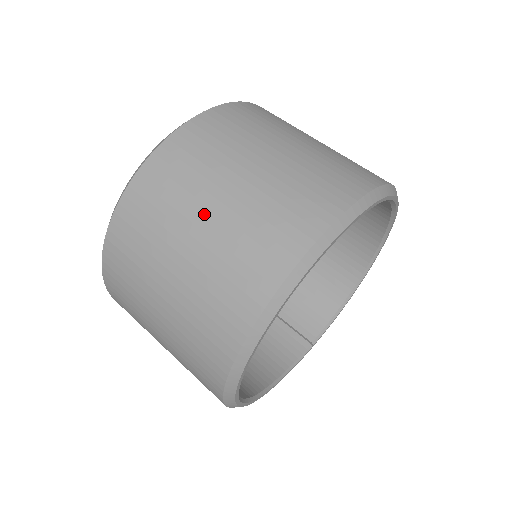
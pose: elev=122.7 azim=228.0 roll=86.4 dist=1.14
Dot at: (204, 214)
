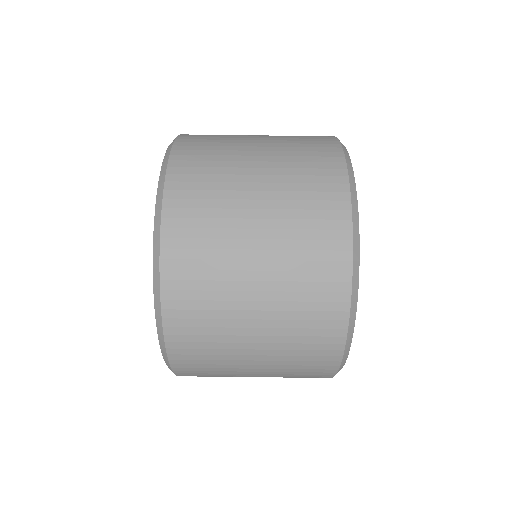
Dot at: (250, 334)
